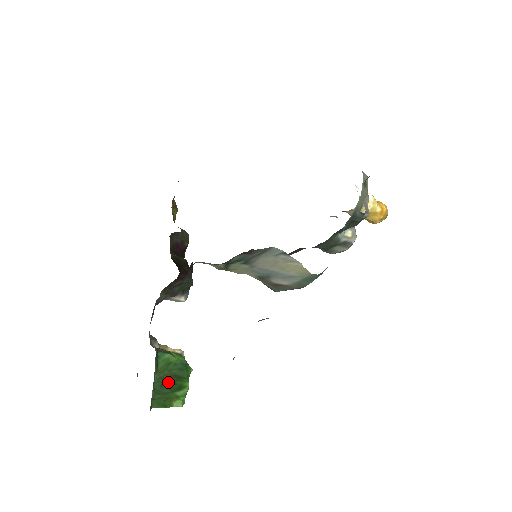
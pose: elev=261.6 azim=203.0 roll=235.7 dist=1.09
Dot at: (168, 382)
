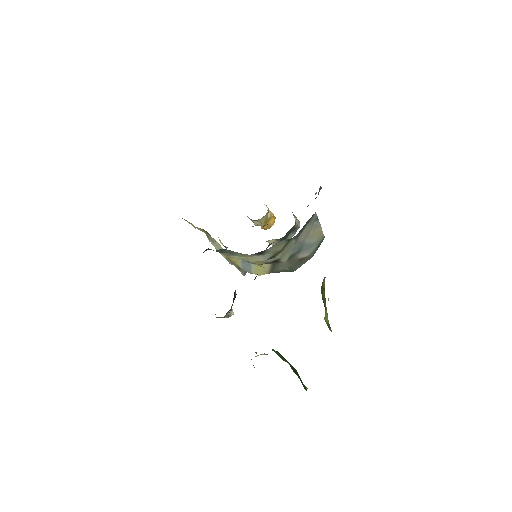
Dot at: (293, 369)
